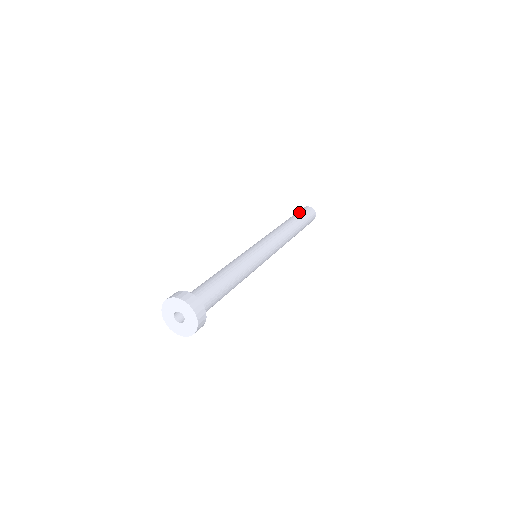
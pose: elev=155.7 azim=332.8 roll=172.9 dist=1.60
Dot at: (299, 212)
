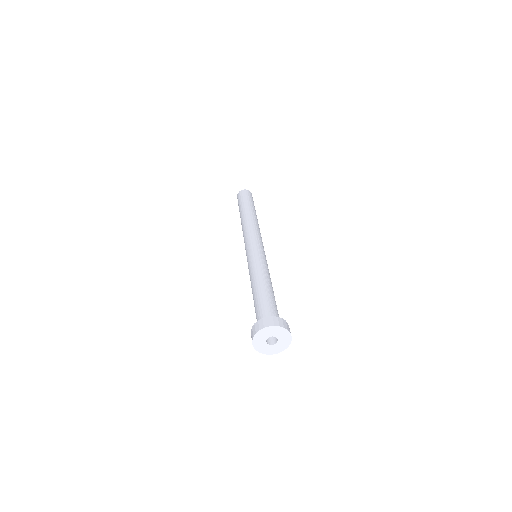
Dot at: (241, 200)
